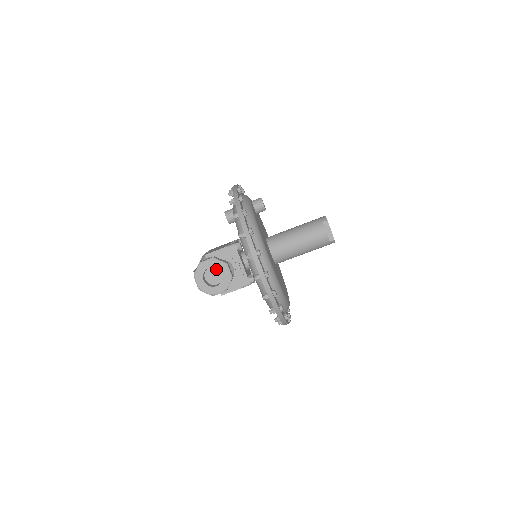
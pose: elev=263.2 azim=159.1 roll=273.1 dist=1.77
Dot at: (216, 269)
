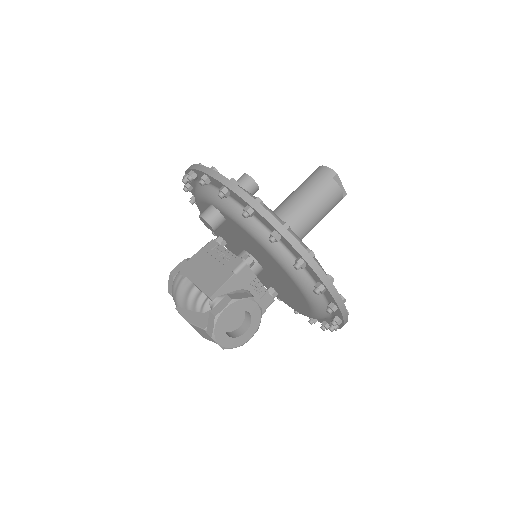
Dot at: occluded
